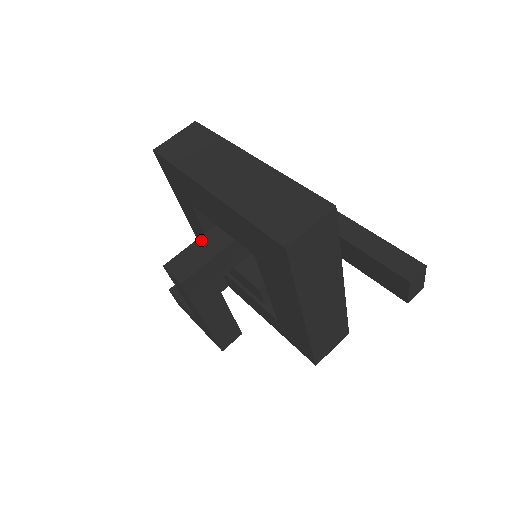
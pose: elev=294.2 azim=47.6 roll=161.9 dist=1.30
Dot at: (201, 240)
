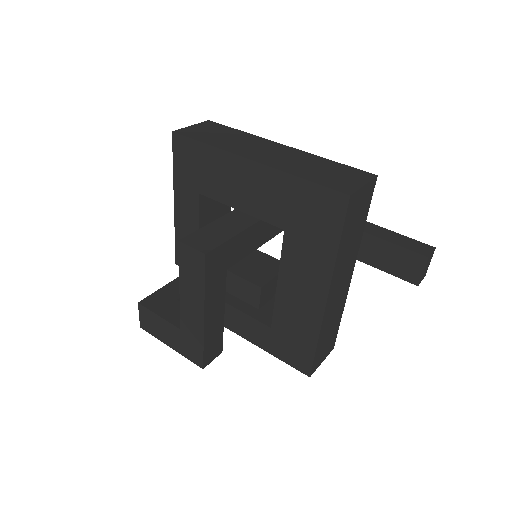
Dot at: (215, 223)
